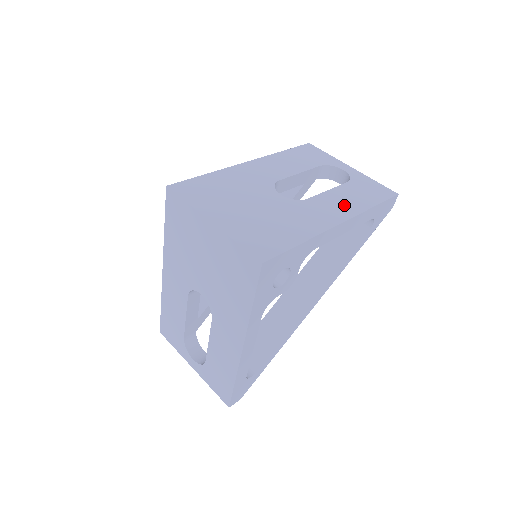
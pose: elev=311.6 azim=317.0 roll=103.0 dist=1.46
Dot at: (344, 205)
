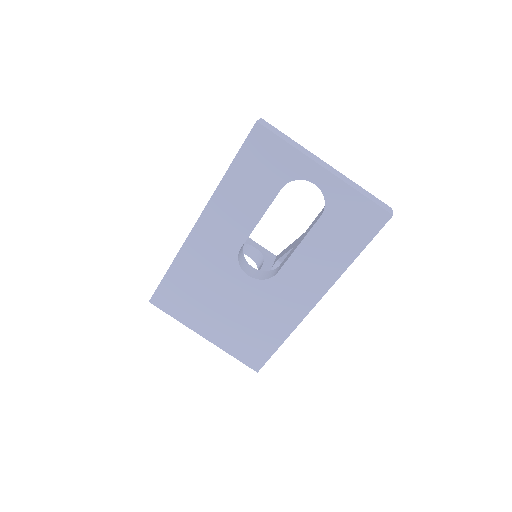
Dot at: (319, 270)
